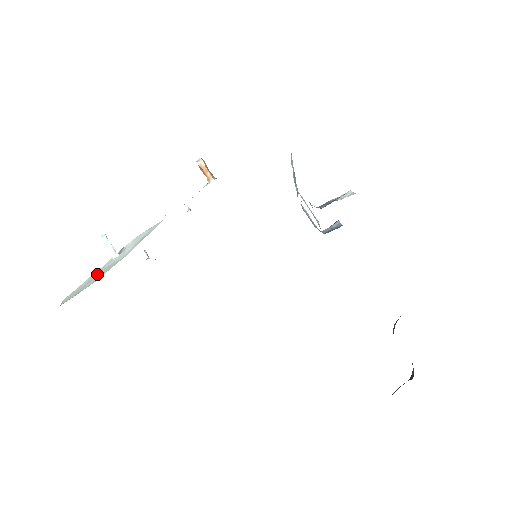
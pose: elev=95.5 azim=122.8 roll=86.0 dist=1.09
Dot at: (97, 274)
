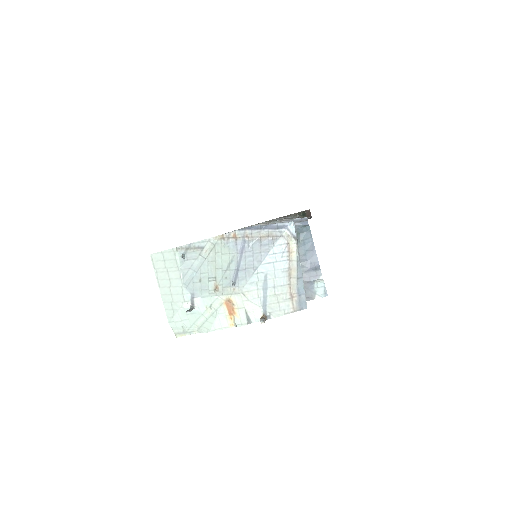
Dot at: (185, 316)
